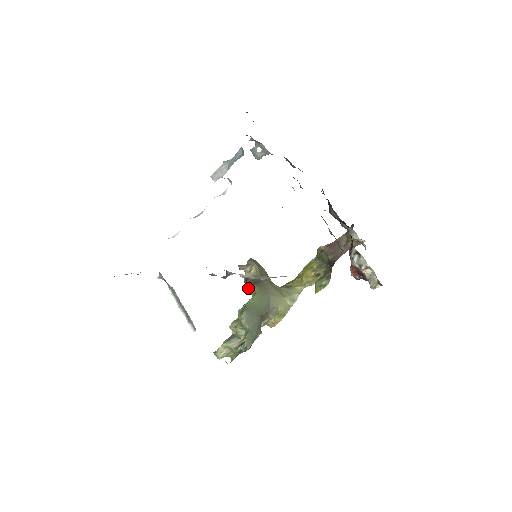
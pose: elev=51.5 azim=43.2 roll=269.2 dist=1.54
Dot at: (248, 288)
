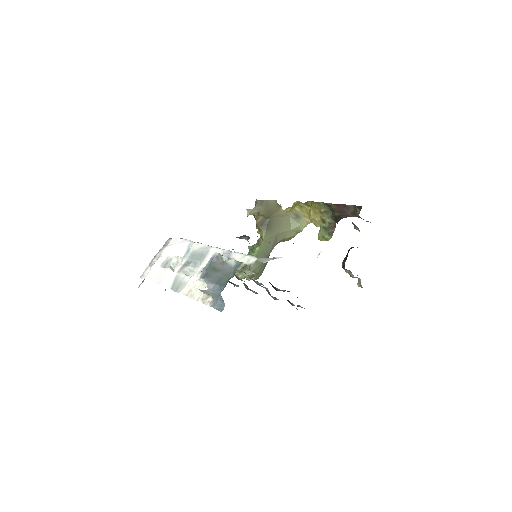
Dot at: occluded
